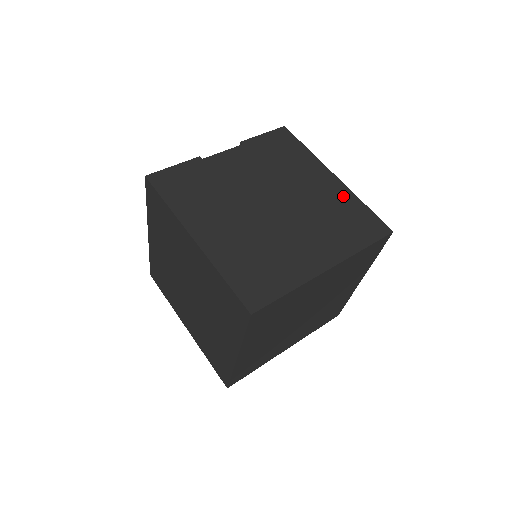
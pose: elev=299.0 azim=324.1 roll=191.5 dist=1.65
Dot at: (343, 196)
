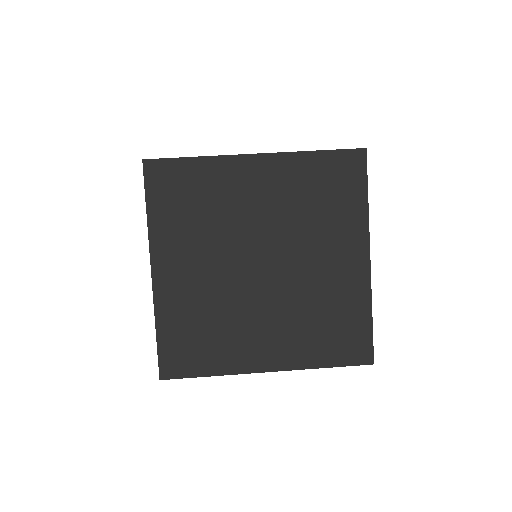
Dot at: occluded
